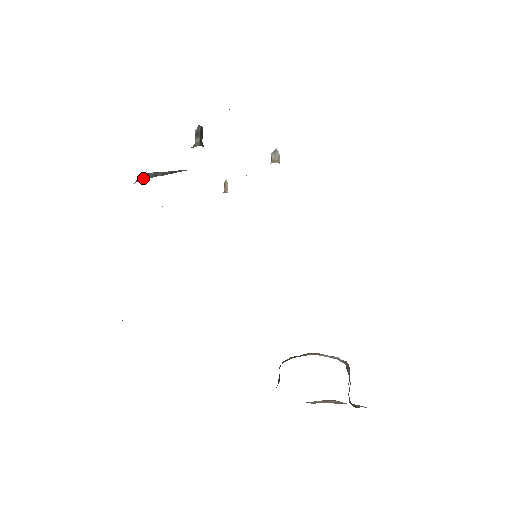
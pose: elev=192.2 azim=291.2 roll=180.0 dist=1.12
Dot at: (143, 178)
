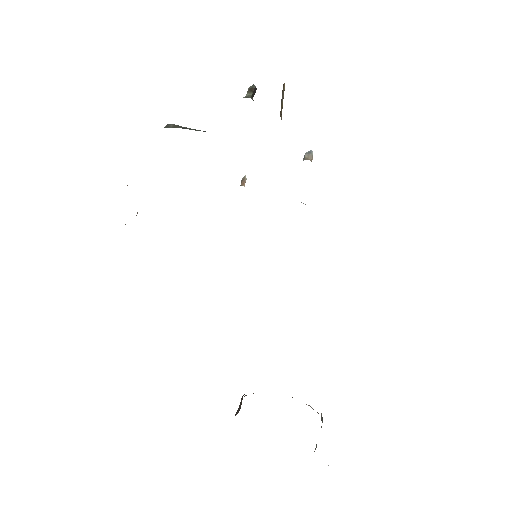
Dot at: (172, 126)
